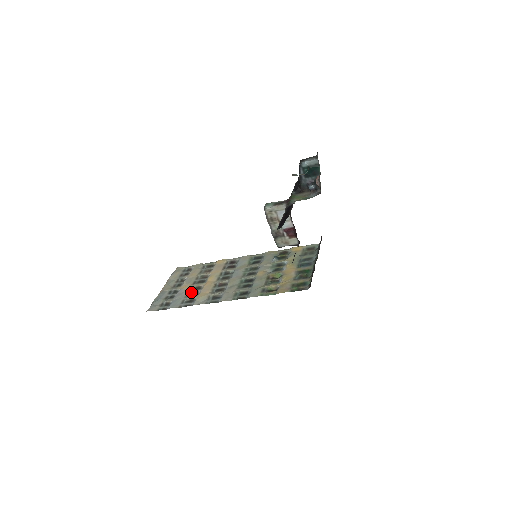
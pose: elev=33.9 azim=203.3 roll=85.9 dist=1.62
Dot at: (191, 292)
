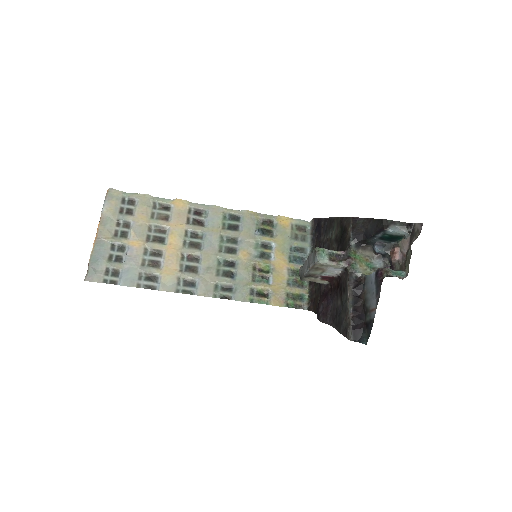
Dot at: (148, 259)
